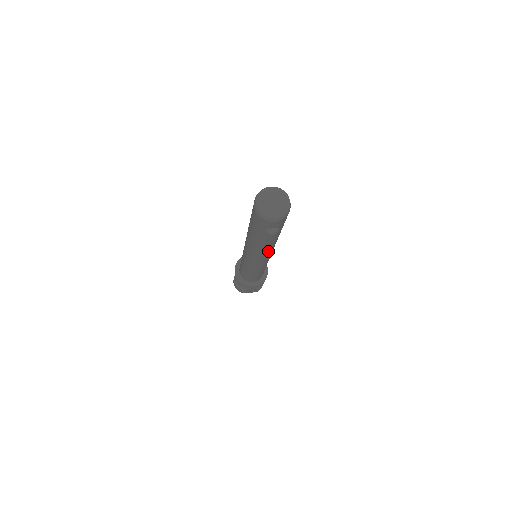
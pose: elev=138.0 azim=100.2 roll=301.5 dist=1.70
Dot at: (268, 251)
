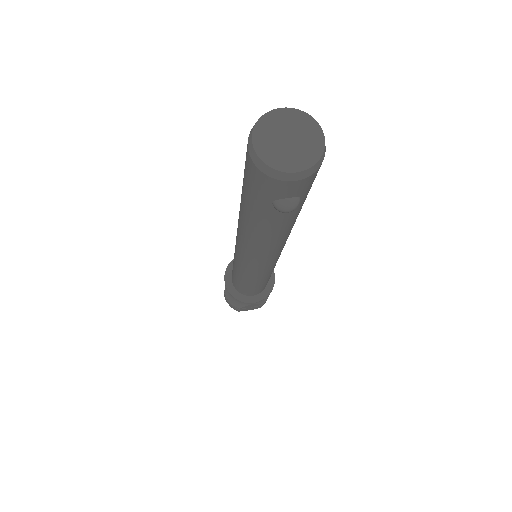
Dot at: (277, 246)
